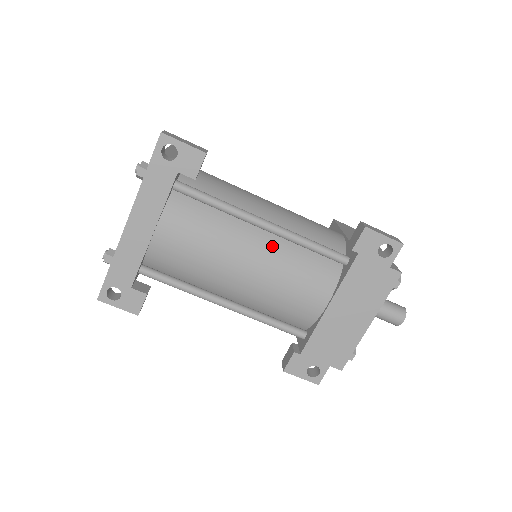
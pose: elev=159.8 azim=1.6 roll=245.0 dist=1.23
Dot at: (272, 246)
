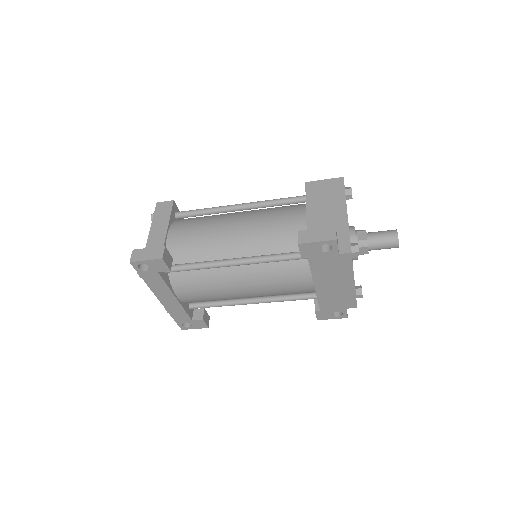
Dot at: (250, 271)
